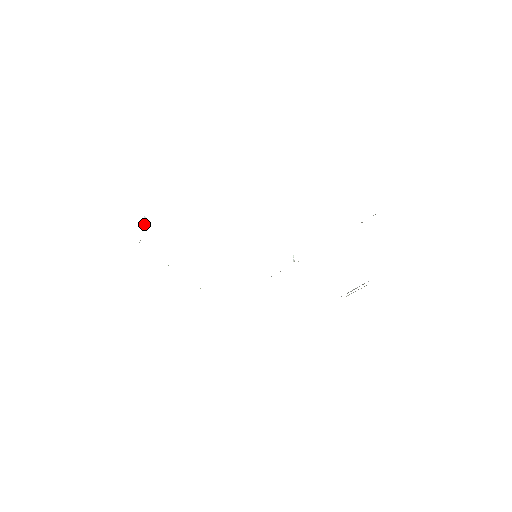
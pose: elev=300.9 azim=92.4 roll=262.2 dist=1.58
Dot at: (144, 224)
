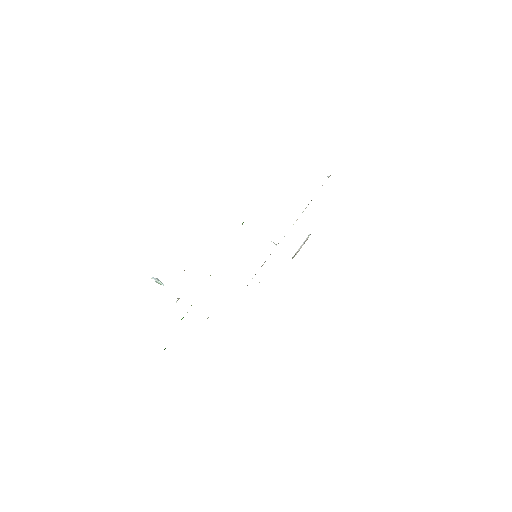
Dot at: (161, 283)
